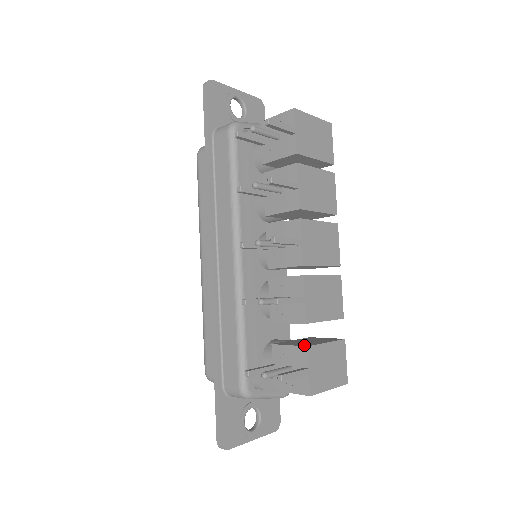
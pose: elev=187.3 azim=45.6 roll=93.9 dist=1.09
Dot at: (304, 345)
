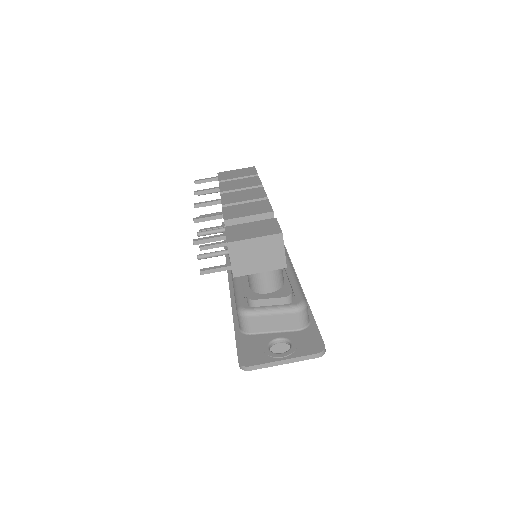
Dot at: occluded
